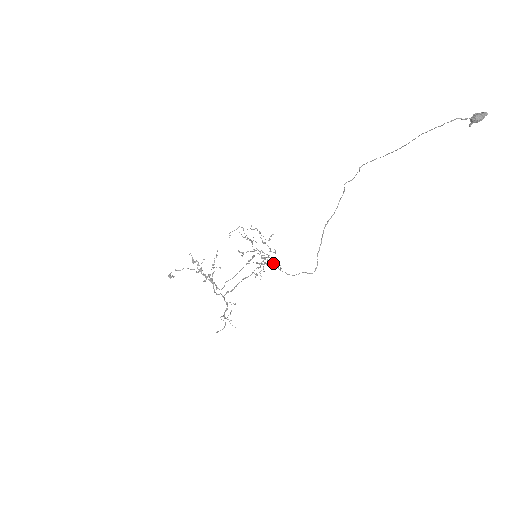
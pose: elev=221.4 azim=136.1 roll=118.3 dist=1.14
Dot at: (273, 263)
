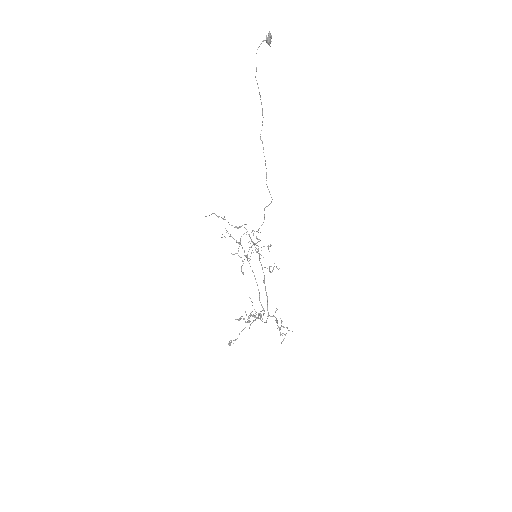
Dot at: (253, 234)
